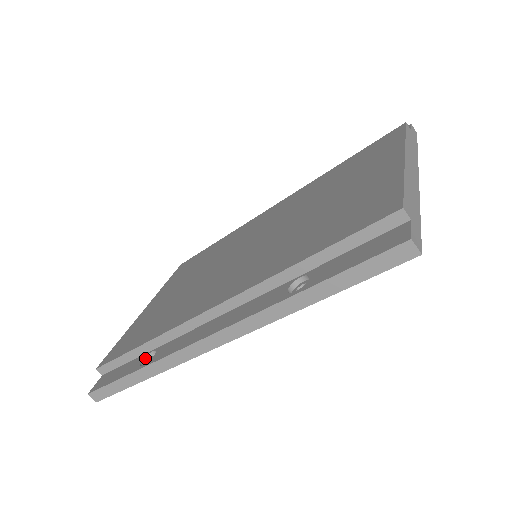
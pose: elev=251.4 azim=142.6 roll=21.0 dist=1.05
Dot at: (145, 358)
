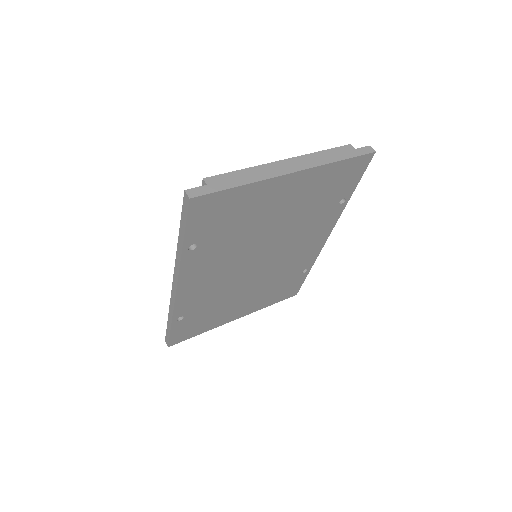
Dot at: occluded
